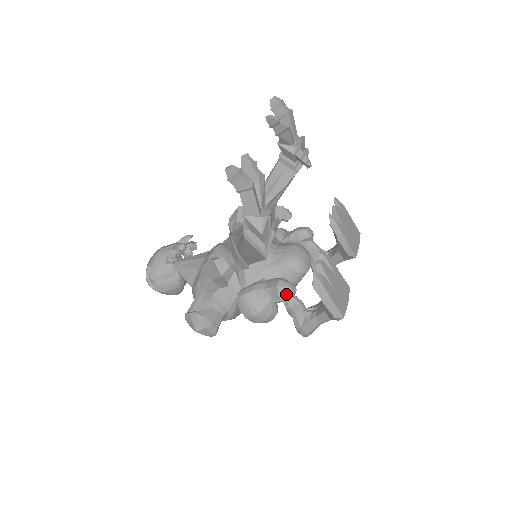
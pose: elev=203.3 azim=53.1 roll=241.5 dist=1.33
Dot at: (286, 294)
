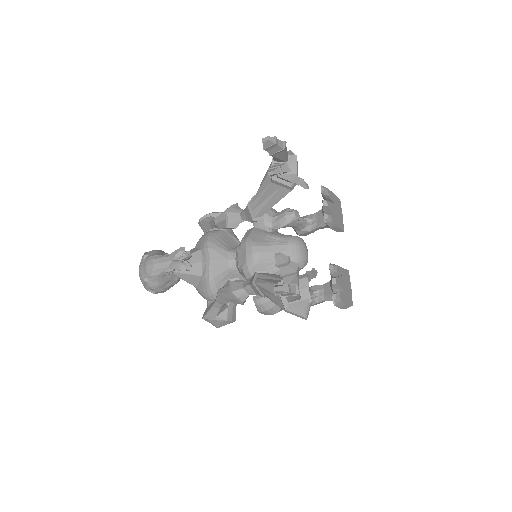
Dot at: occluded
